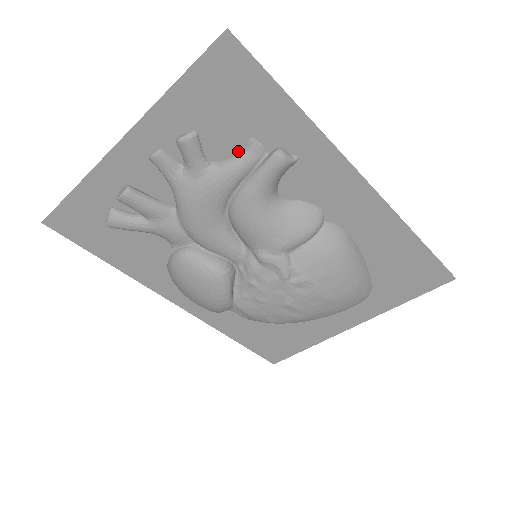
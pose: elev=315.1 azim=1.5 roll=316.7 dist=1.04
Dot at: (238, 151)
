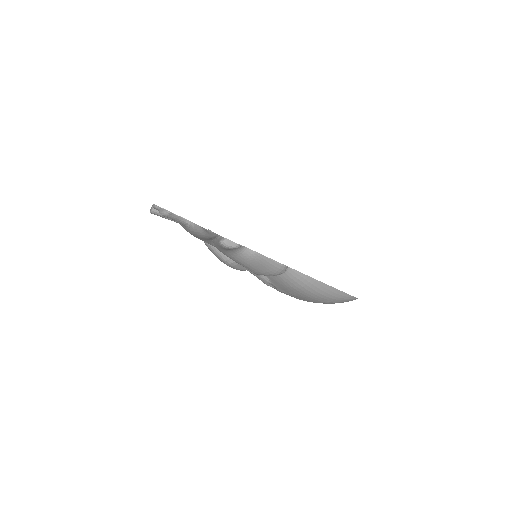
Dot at: occluded
